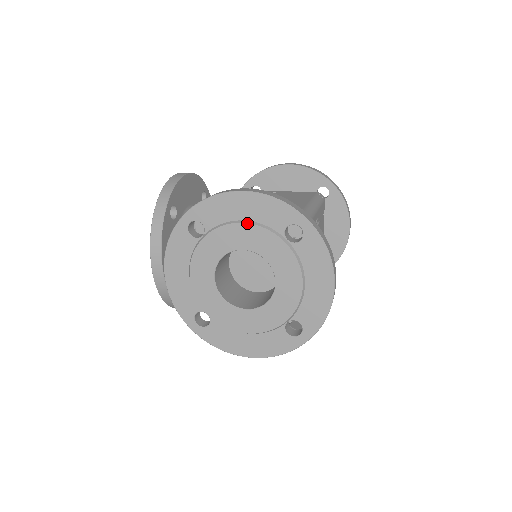
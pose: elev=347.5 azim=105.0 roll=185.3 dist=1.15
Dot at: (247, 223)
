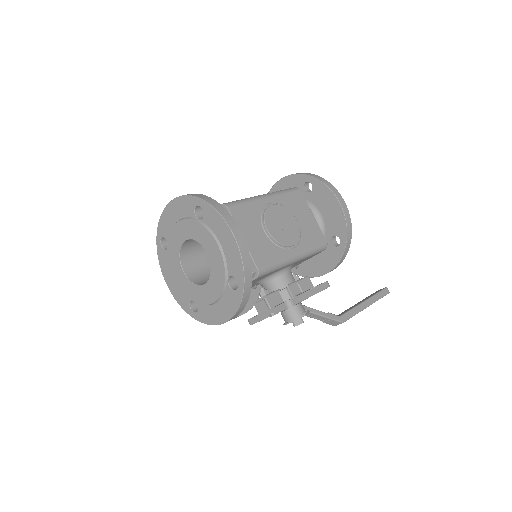
Dot at: (178, 222)
